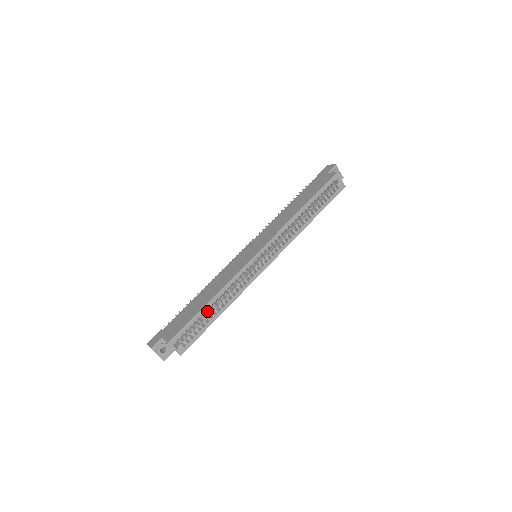
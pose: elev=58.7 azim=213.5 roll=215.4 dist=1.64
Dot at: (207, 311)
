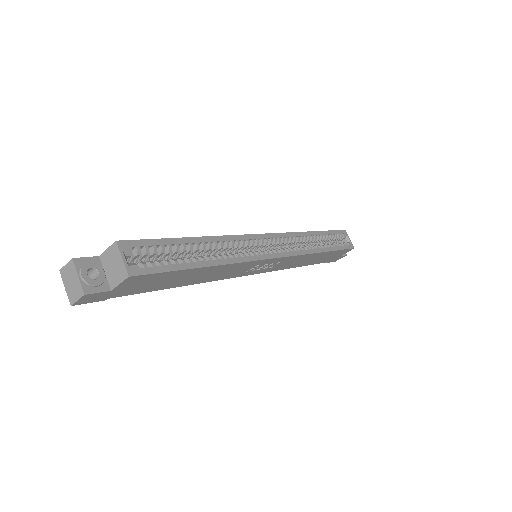
Dot at: occluded
